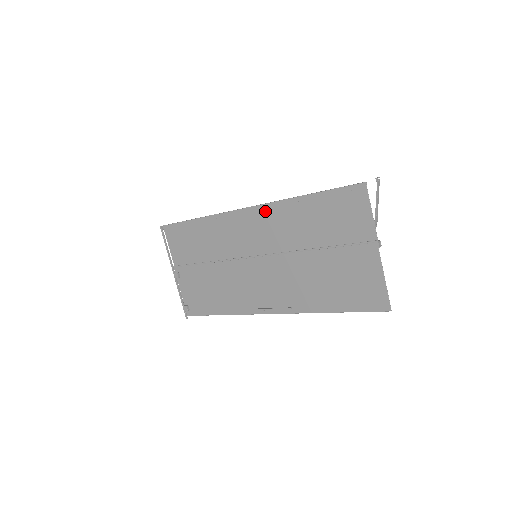
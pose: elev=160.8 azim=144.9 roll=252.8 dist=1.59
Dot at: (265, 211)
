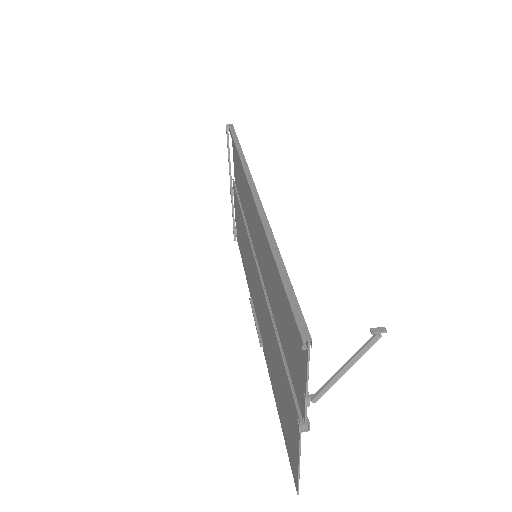
Dot at: occluded
